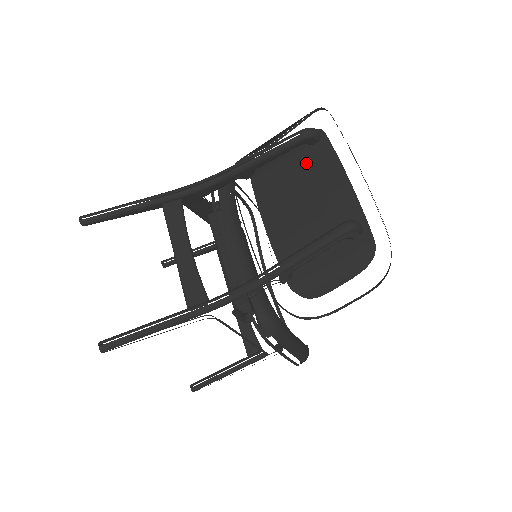
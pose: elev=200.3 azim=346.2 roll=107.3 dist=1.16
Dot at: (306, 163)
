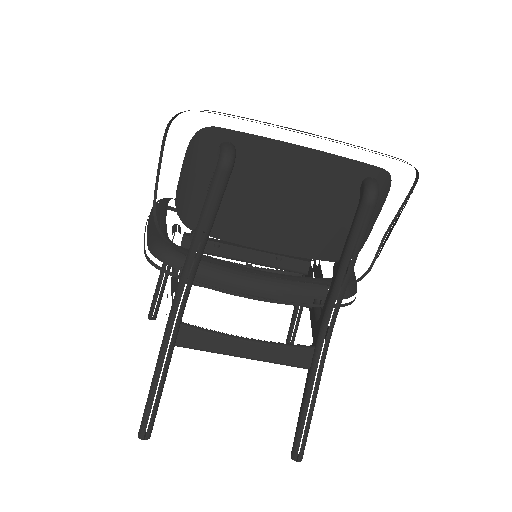
Dot at: (236, 171)
